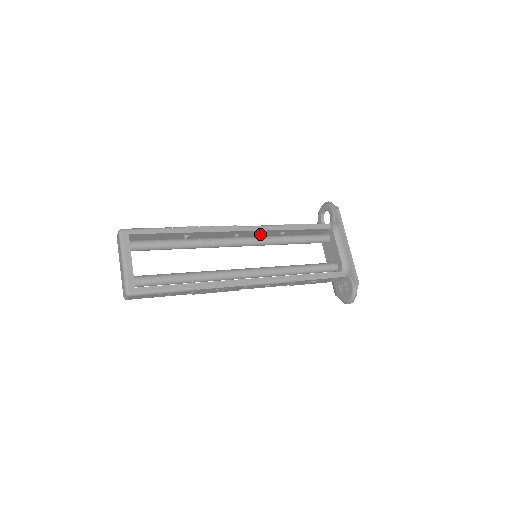
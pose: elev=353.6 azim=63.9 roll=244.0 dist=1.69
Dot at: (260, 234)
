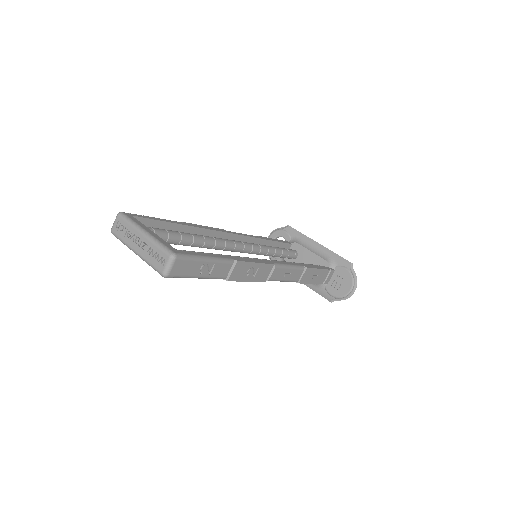
Dot at: occluded
